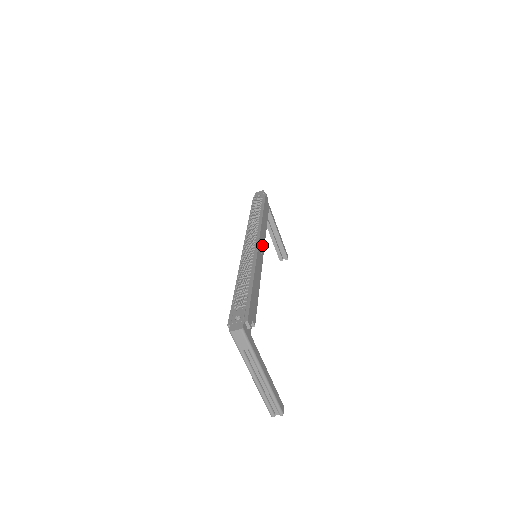
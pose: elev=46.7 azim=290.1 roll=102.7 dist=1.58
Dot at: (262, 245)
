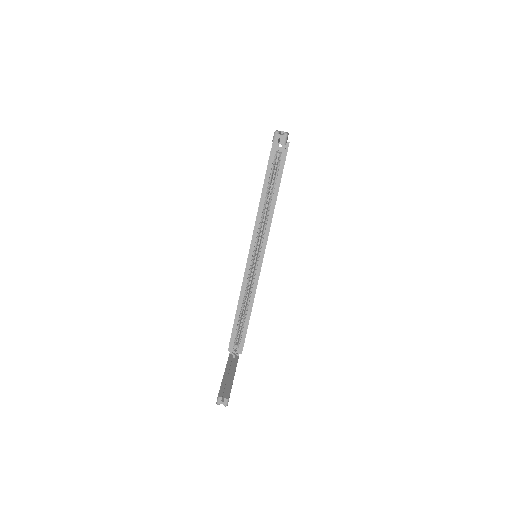
Dot at: (261, 264)
